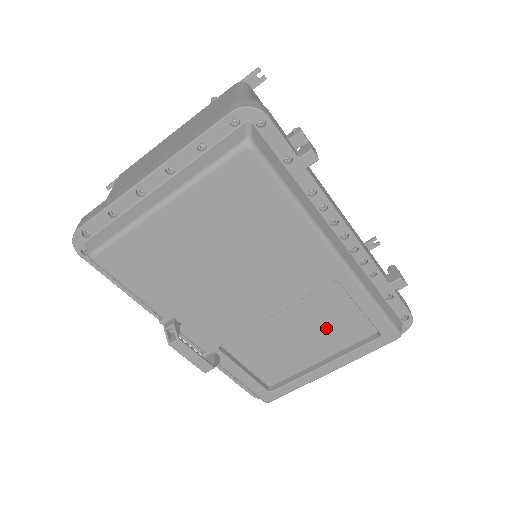
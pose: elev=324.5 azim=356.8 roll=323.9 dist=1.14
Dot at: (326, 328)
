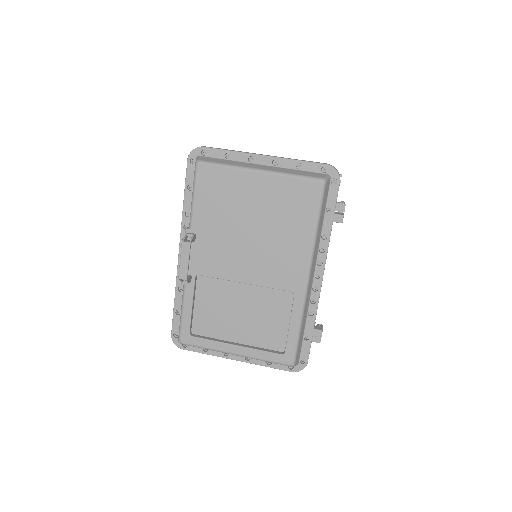
Dot at: (260, 321)
